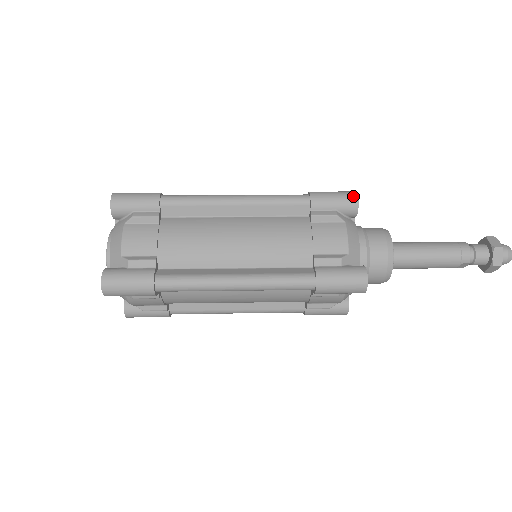
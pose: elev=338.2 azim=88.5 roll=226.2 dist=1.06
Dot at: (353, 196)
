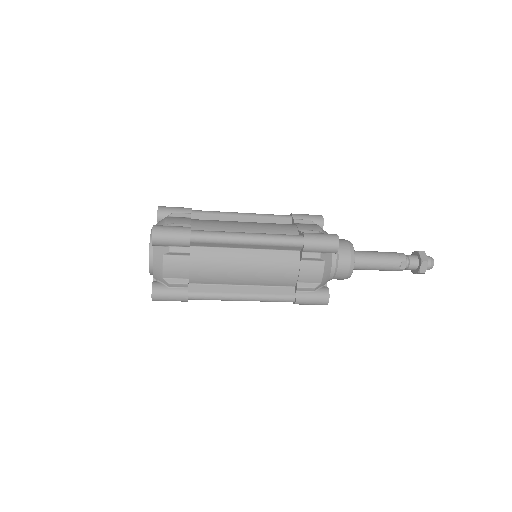
Dot at: (319, 215)
